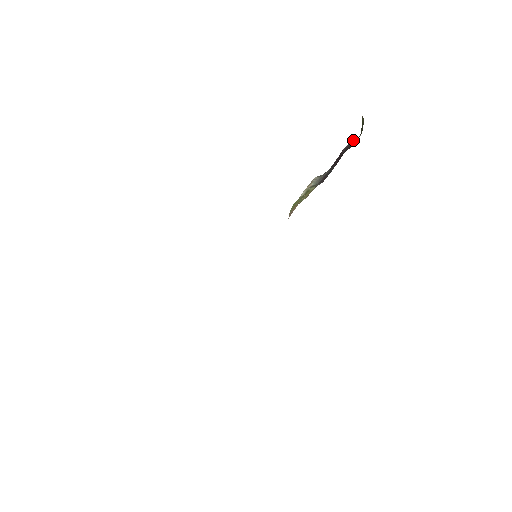
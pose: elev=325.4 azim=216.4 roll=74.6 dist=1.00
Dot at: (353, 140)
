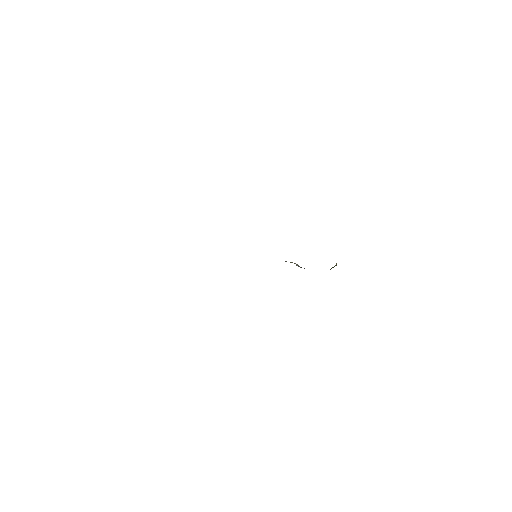
Dot at: occluded
